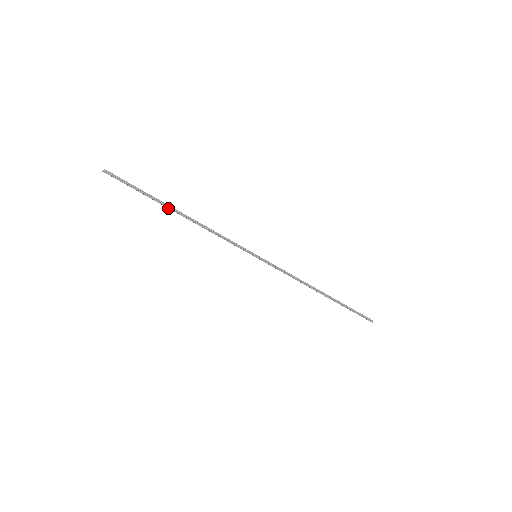
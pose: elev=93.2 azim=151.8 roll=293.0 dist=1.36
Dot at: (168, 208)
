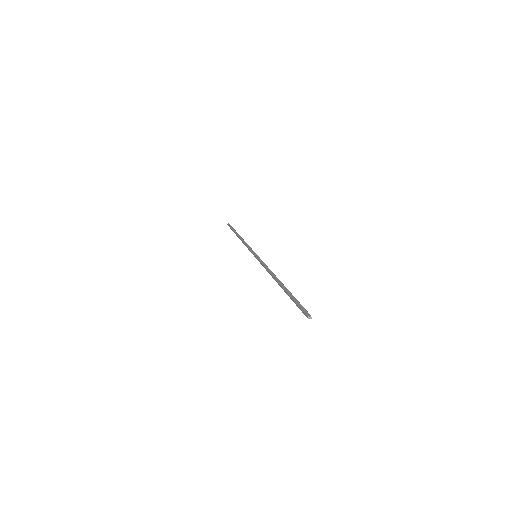
Dot at: occluded
